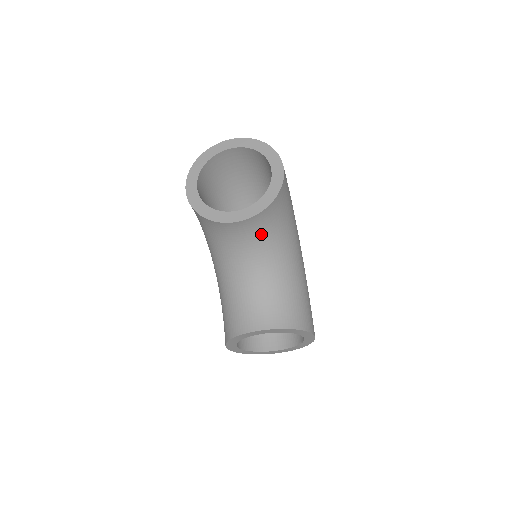
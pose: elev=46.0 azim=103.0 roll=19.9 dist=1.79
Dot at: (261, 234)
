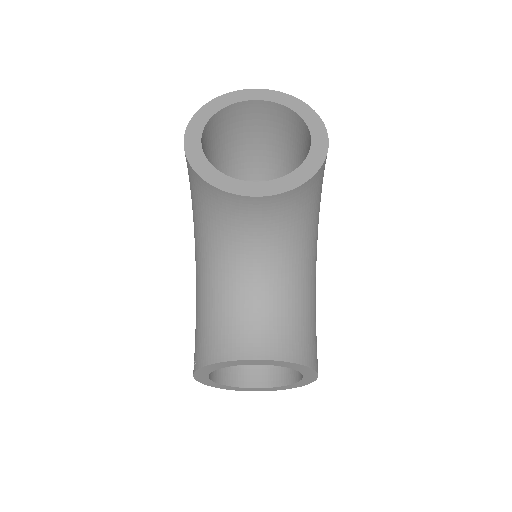
Dot at: (281, 223)
